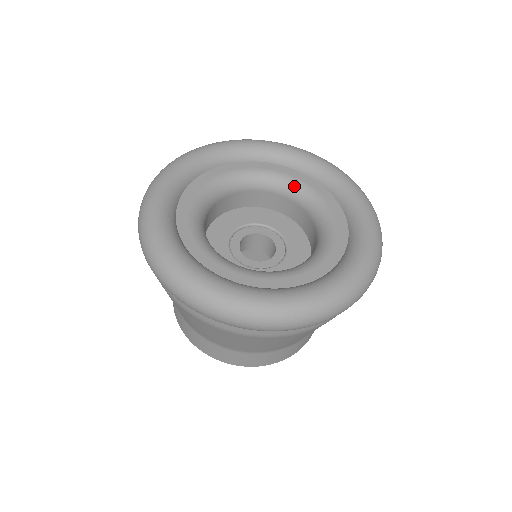
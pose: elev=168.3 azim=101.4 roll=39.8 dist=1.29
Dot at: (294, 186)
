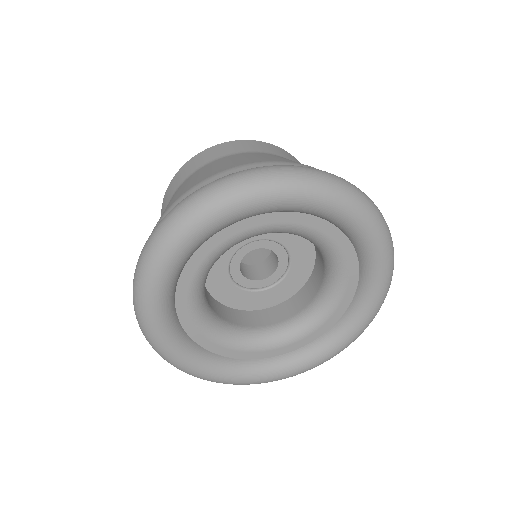
Dot at: (309, 237)
